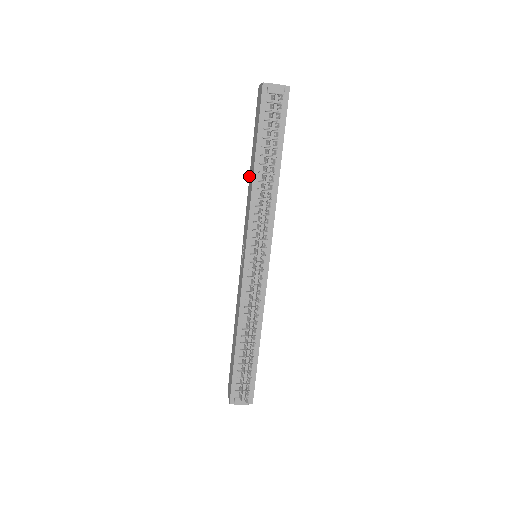
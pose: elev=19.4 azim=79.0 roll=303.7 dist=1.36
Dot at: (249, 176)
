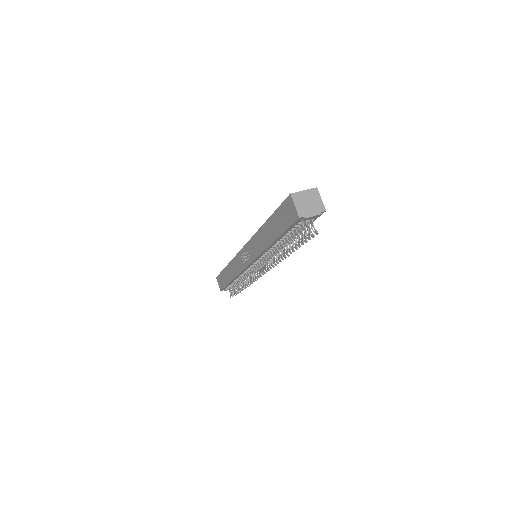
Dot at: (261, 227)
